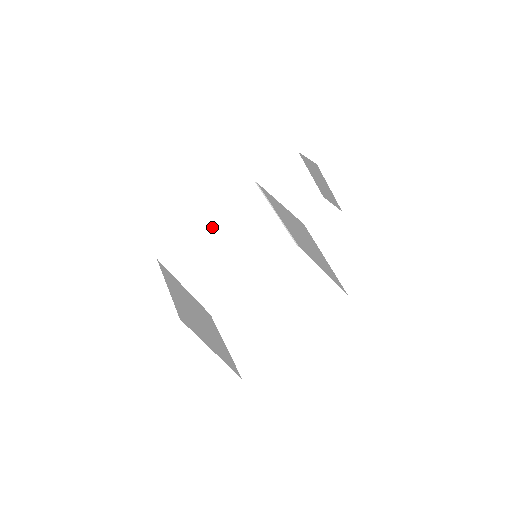
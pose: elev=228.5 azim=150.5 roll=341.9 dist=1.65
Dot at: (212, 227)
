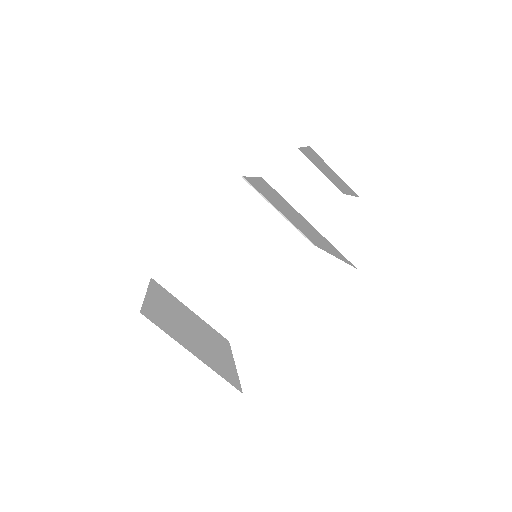
Dot at: (205, 234)
